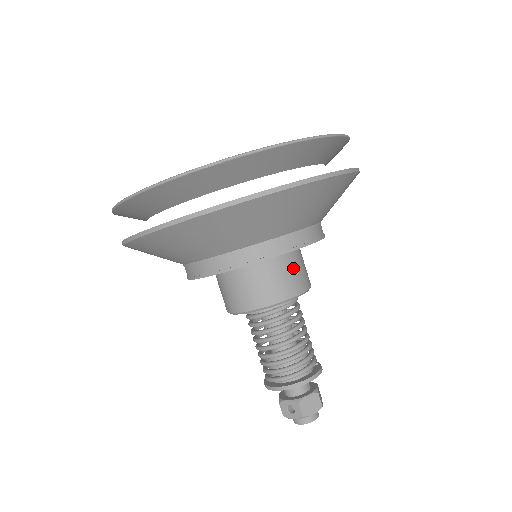
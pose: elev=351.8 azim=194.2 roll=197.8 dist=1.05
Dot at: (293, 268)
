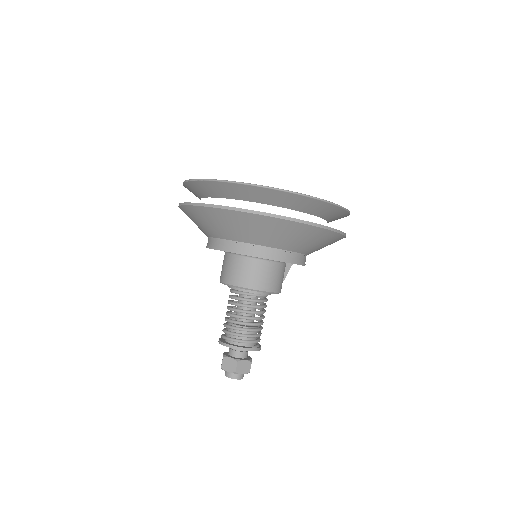
Dot at: (249, 269)
